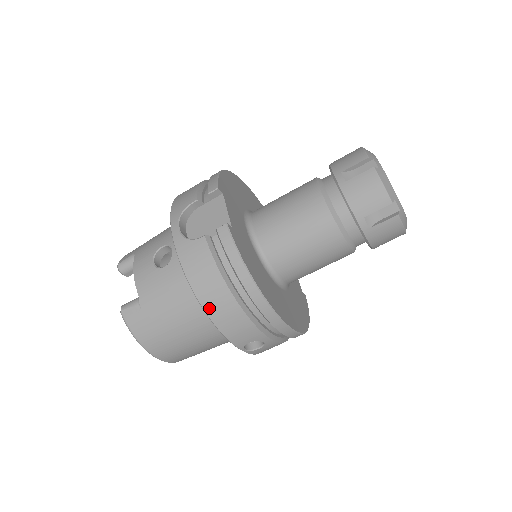
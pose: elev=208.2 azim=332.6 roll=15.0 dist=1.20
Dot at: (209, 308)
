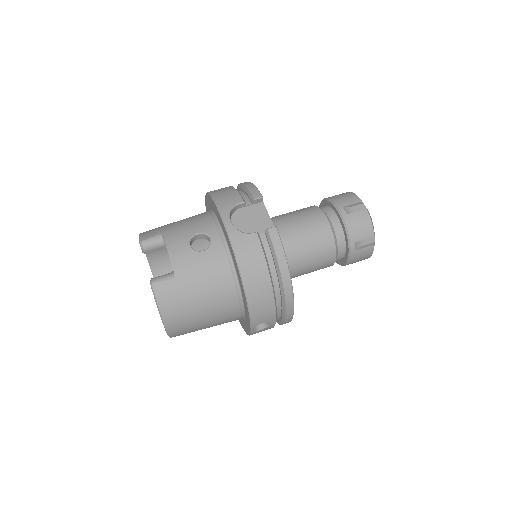
Dot at: (250, 290)
